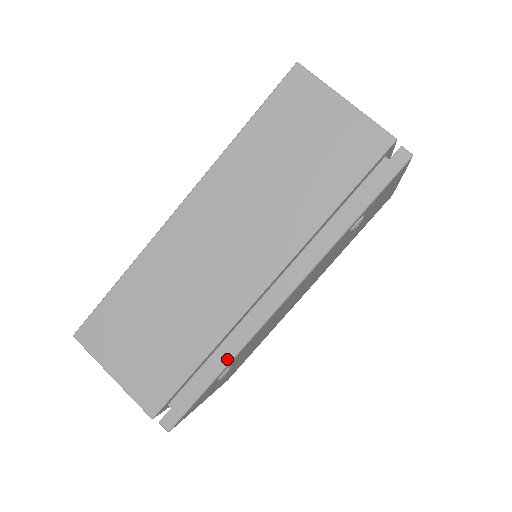
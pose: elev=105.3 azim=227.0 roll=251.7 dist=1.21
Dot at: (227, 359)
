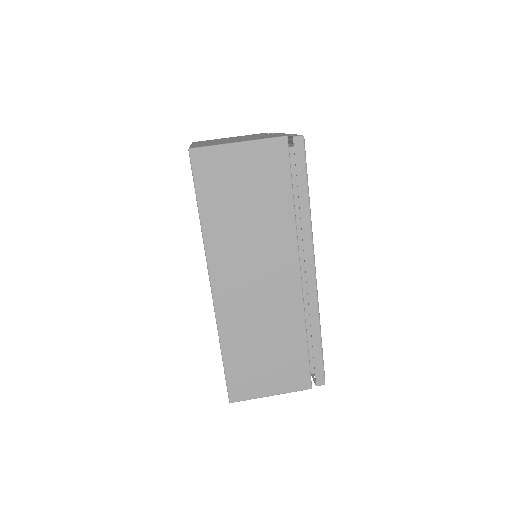
Dot at: (317, 325)
